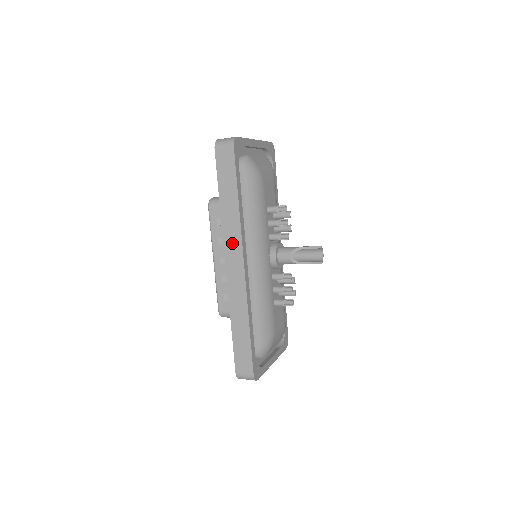
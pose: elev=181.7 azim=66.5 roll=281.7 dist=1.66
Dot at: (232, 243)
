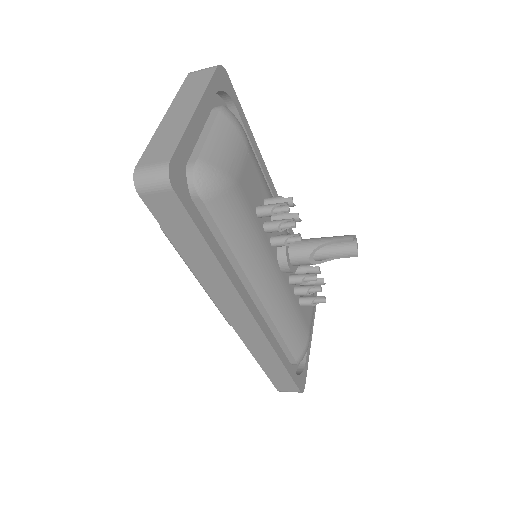
Dot at: (226, 299)
